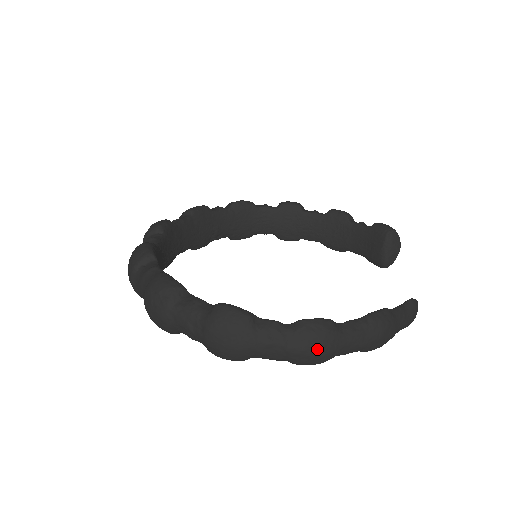
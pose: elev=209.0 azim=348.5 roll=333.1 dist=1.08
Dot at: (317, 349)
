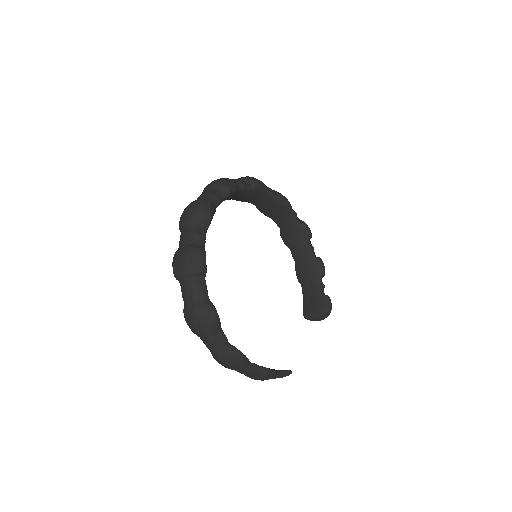
Dot at: (228, 364)
